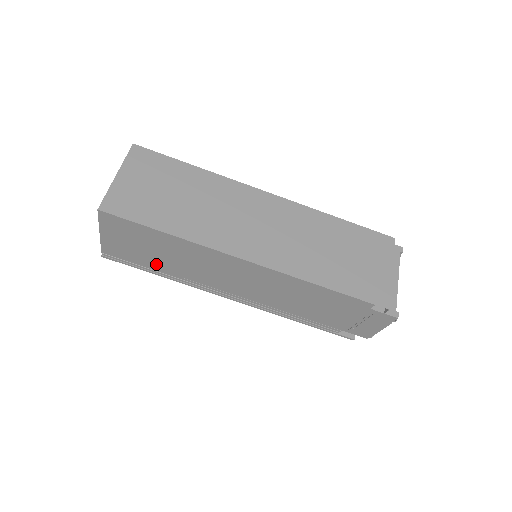
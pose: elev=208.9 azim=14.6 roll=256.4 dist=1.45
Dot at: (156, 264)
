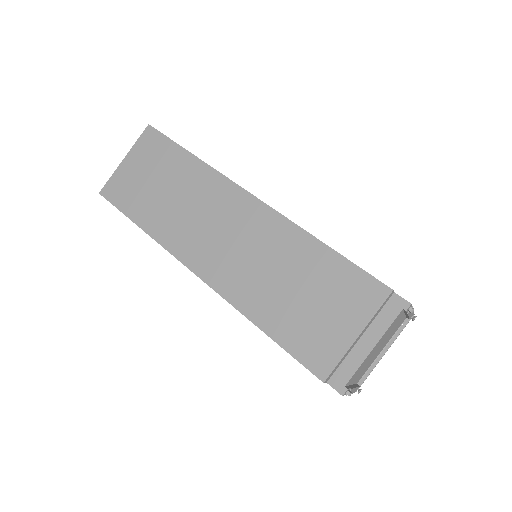
Dot at: occluded
